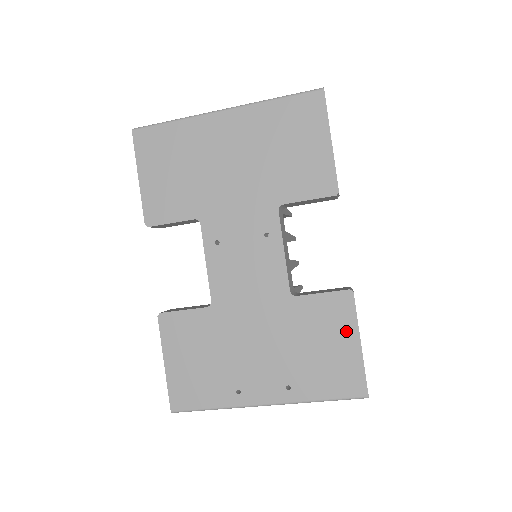
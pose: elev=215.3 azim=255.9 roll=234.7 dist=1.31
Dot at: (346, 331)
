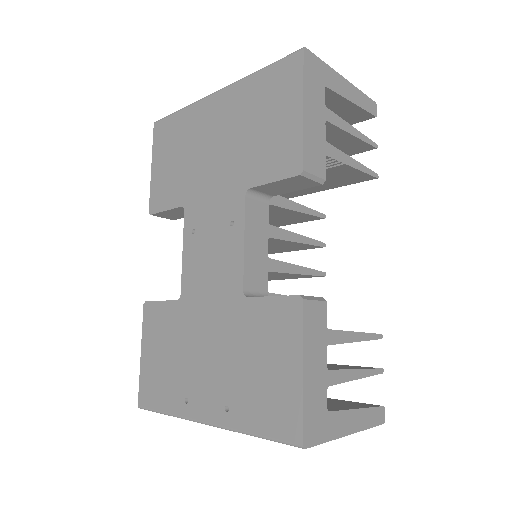
Dot at: (289, 350)
